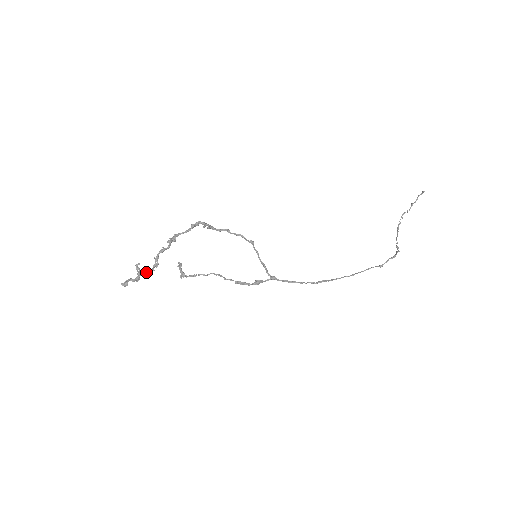
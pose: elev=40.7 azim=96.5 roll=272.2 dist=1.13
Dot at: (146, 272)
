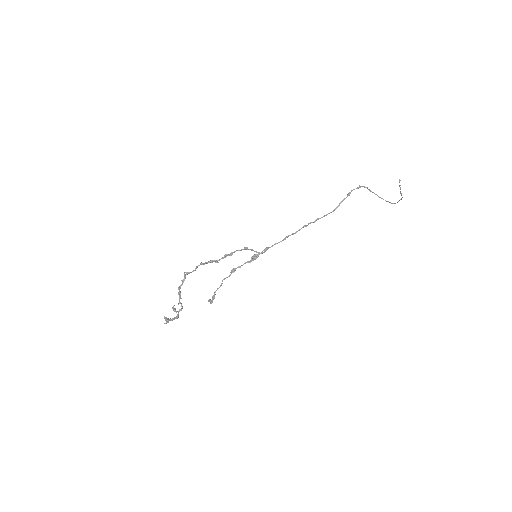
Dot at: (178, 304)
